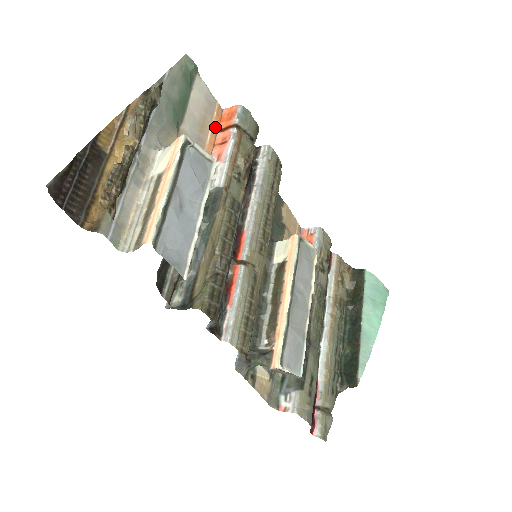
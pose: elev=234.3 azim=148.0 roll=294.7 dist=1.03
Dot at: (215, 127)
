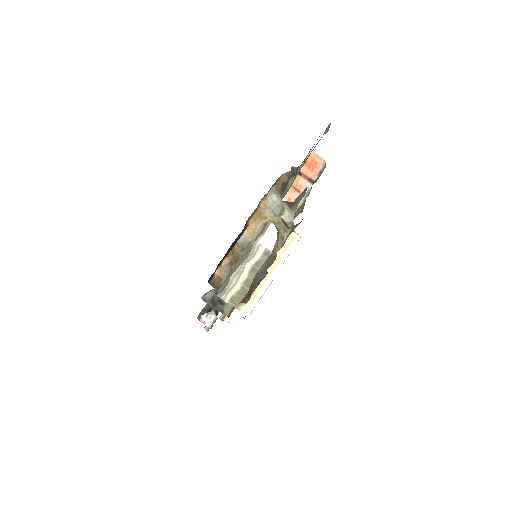
Dot at: occluded
